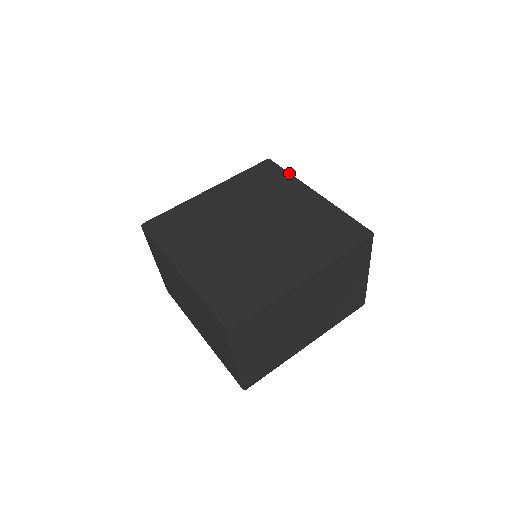
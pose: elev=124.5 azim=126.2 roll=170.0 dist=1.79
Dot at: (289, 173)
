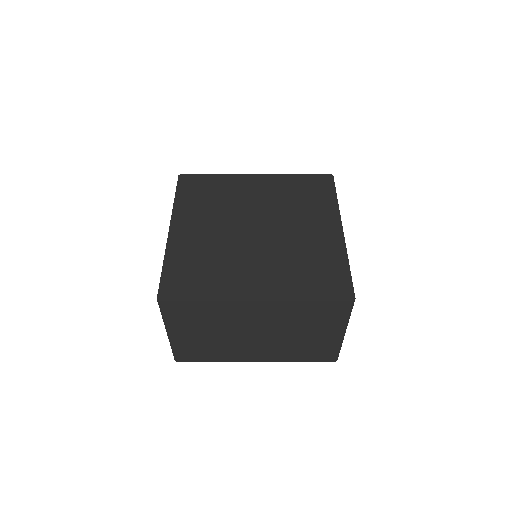
Dot at: occluded
